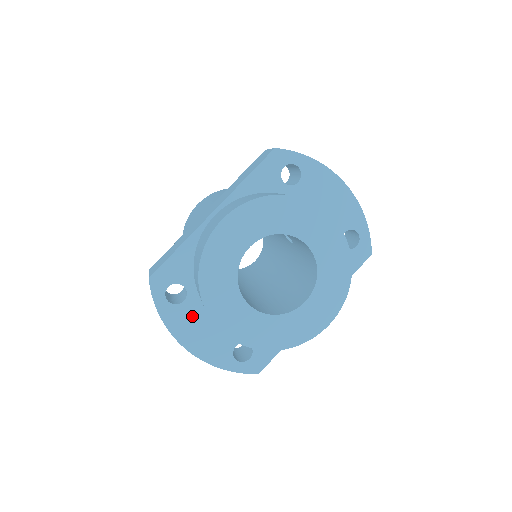
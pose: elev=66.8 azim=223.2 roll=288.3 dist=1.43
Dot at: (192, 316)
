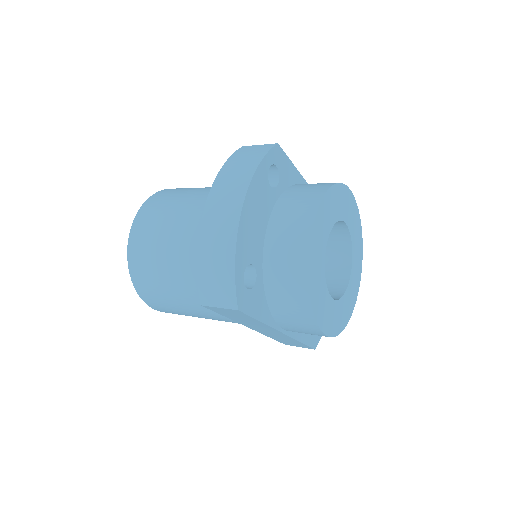
Dot at: (264, 201)
